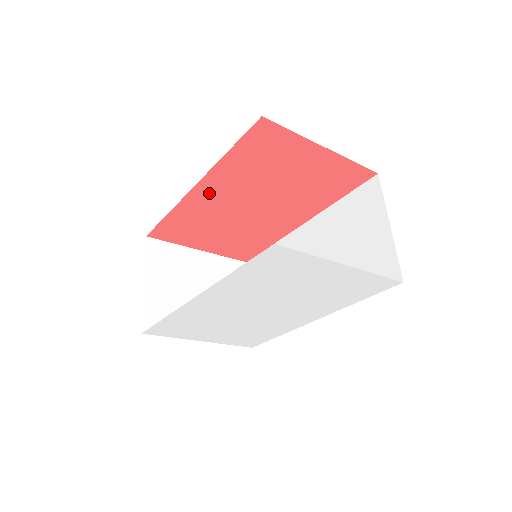
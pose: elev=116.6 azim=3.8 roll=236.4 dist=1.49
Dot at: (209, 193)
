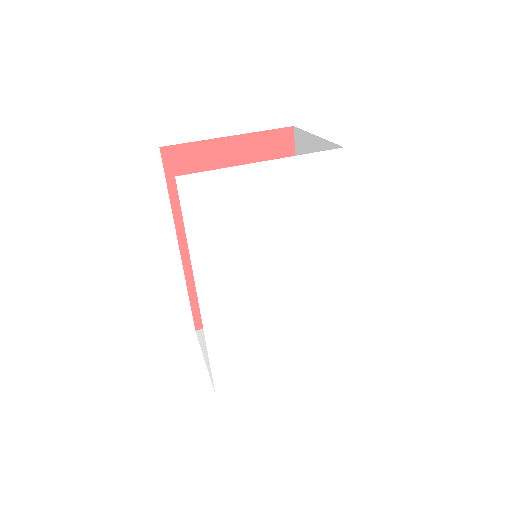
Dot at: occluded
